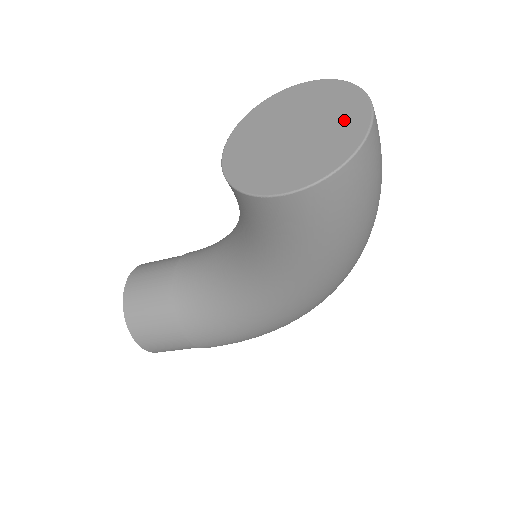
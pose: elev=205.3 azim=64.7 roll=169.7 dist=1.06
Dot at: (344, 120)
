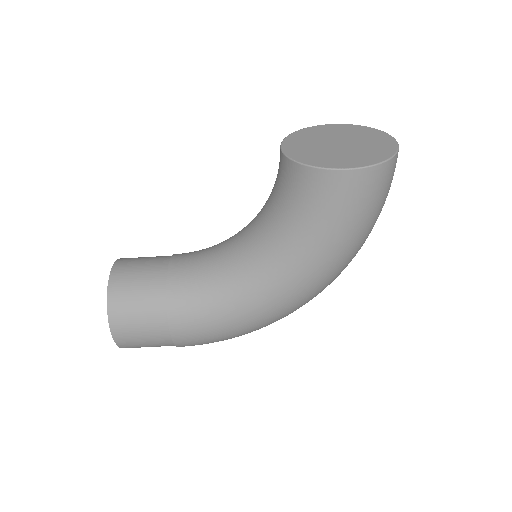
Dot at: (378, 142)
